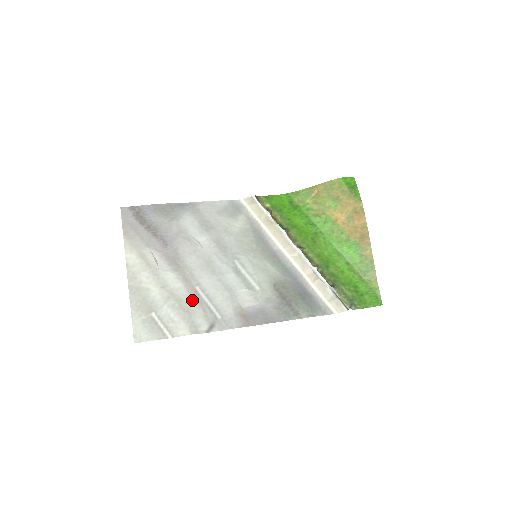
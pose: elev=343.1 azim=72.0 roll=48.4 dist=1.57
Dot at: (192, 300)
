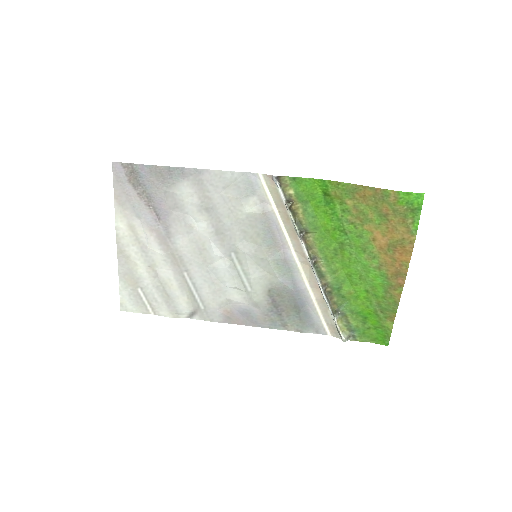
Dot at: (177, 286)
